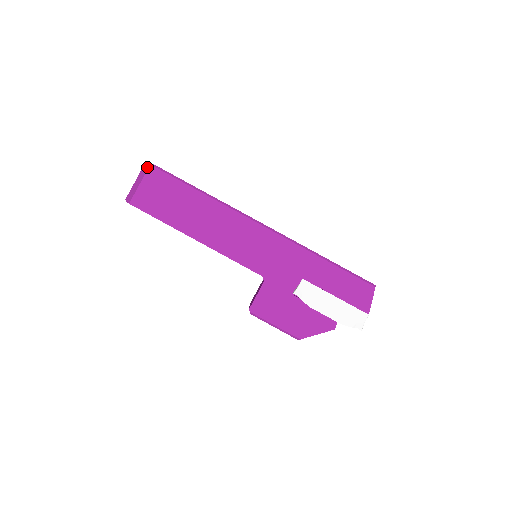
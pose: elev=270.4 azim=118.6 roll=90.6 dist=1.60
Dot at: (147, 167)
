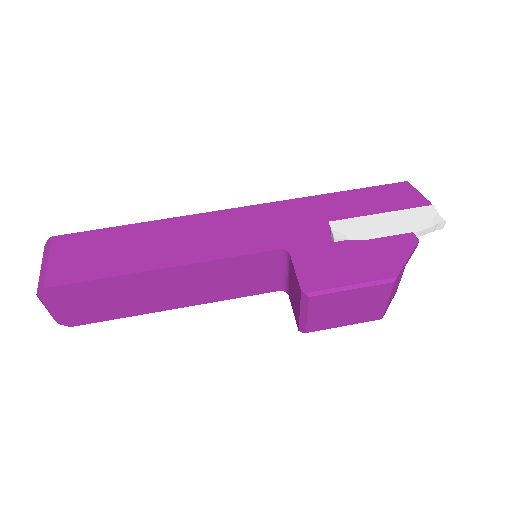
Dot at: (49, 242)
